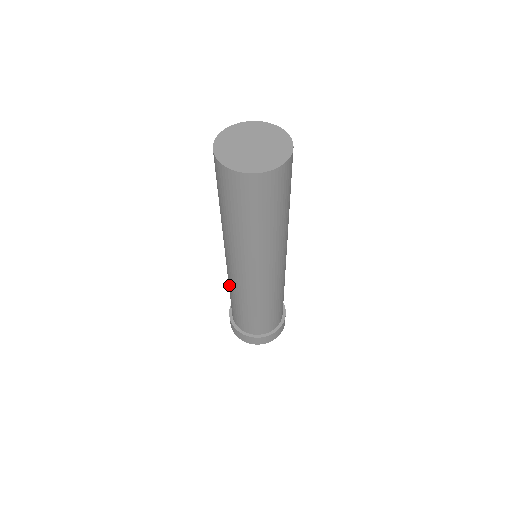
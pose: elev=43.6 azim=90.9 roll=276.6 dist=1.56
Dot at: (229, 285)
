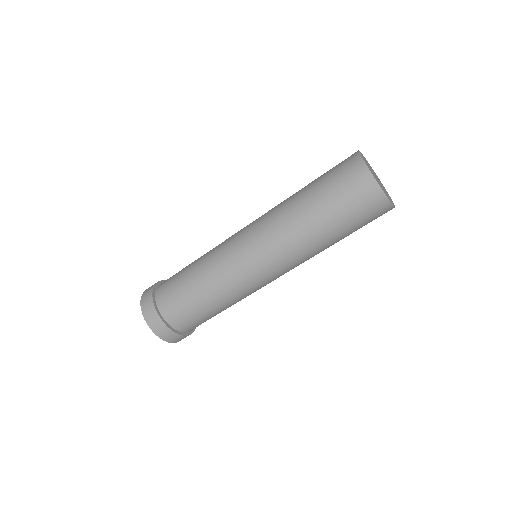
Dot at: (211, 272)
